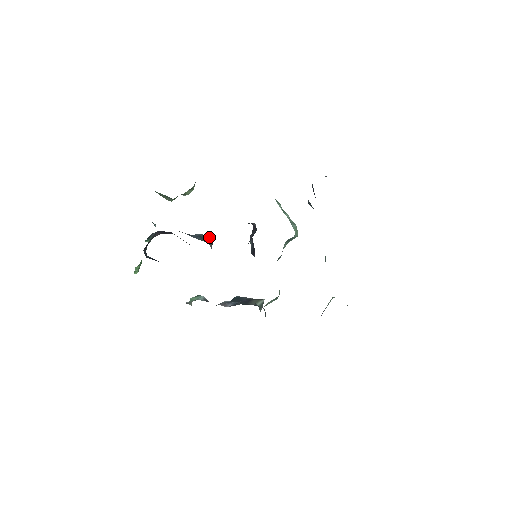
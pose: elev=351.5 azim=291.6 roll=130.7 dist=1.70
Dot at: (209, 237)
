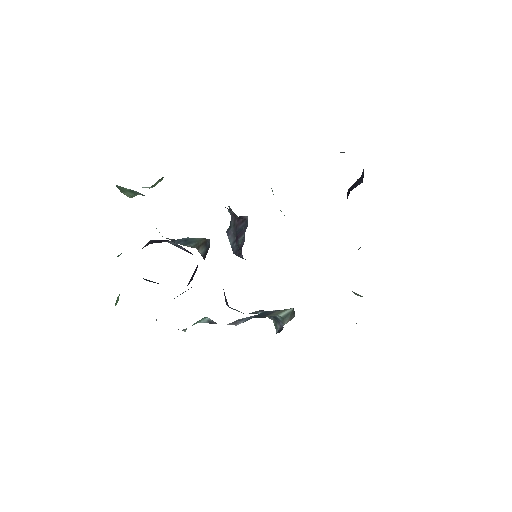
Dot at: (200, 240)
